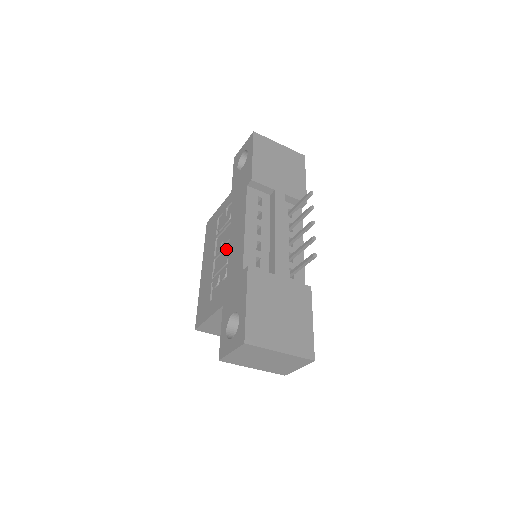
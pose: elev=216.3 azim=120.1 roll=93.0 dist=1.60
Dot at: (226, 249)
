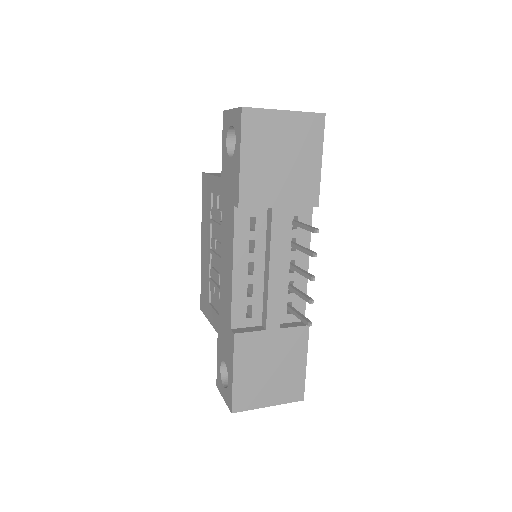
Dot at: occluded
